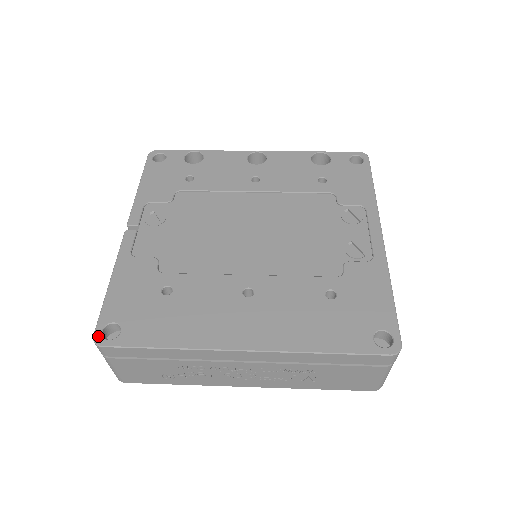
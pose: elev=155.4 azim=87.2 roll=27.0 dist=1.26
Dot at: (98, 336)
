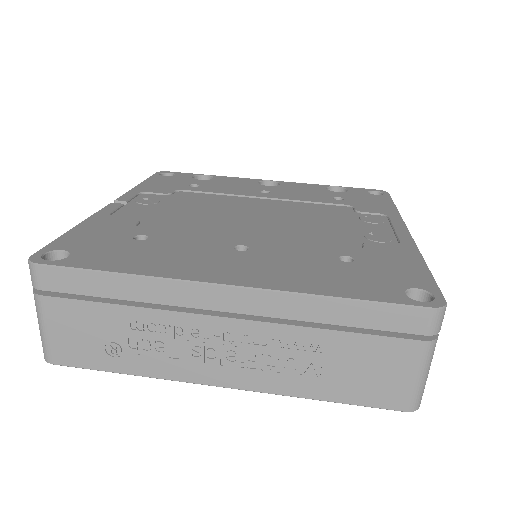
Dot at: (36, 256)
